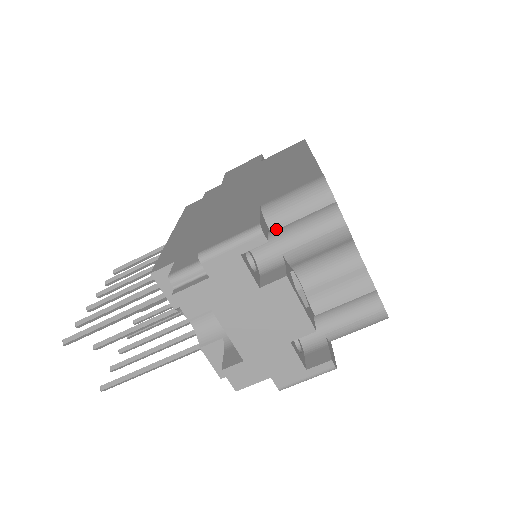
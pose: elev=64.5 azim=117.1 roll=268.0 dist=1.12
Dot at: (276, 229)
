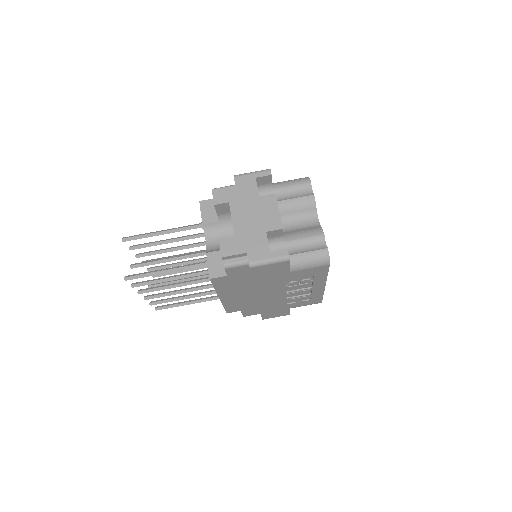
Dot at: (276, 188)
